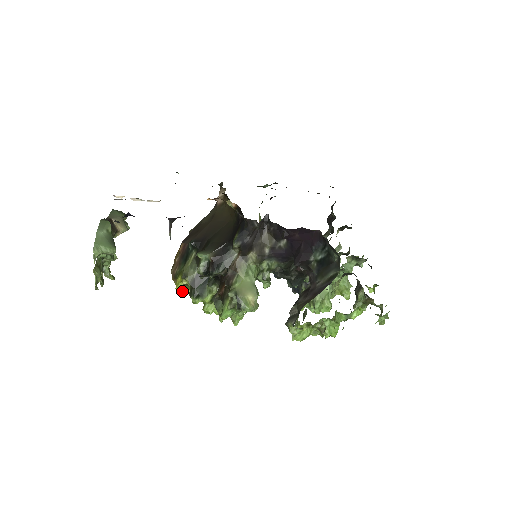
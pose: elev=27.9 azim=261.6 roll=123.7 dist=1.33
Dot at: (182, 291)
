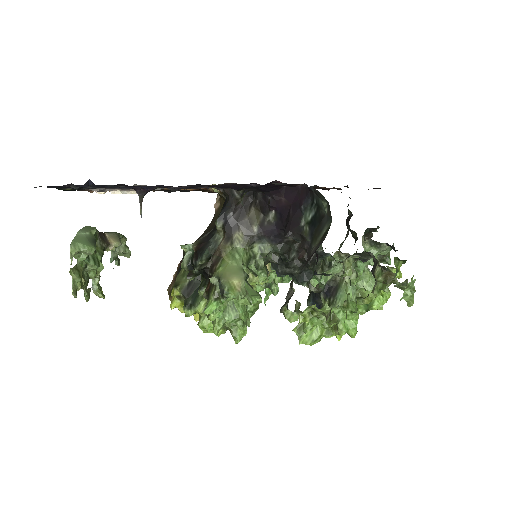
Dot at: (178, 309)
